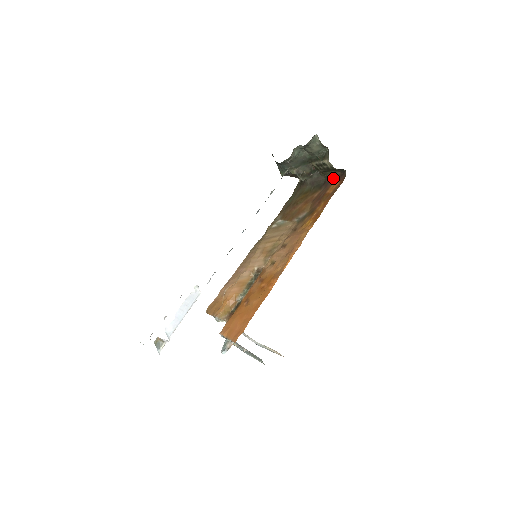
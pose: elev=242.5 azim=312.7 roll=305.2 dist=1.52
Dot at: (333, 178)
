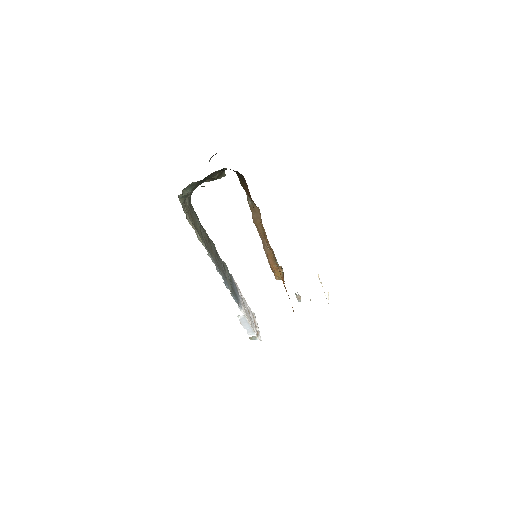
Dot at: occluded
